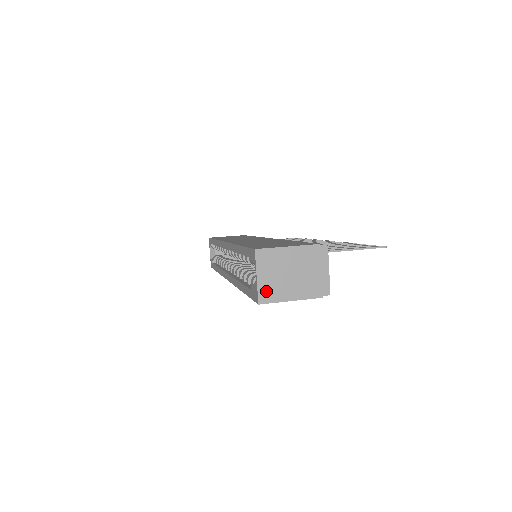
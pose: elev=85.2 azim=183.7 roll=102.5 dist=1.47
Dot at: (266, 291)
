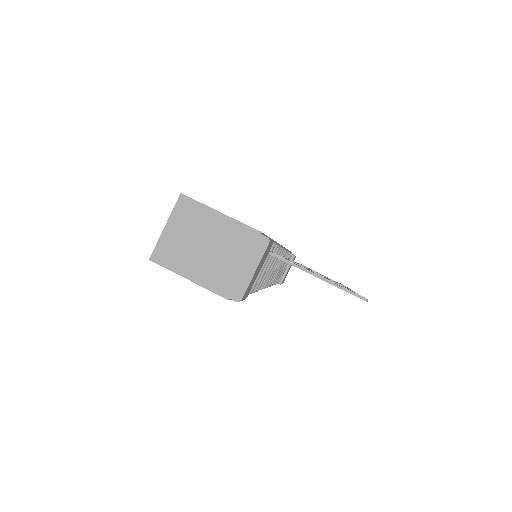
Dot at: (166, 249)
